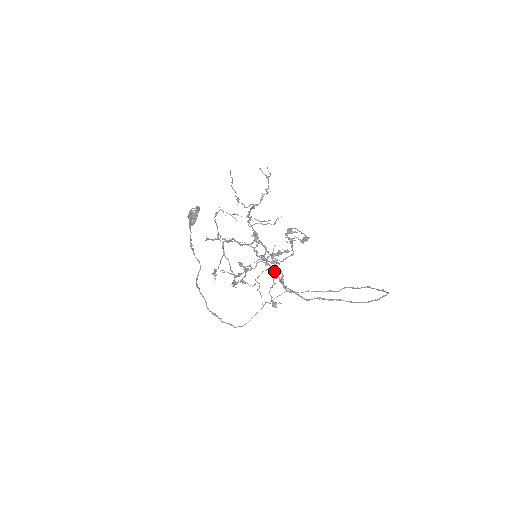
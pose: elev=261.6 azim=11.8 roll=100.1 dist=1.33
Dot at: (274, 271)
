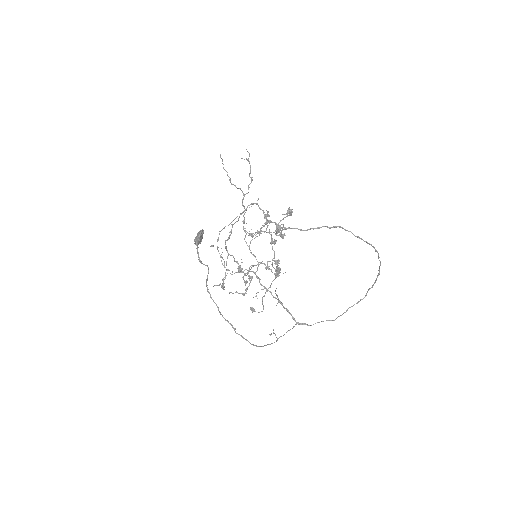
Dot at: (269, 230)
